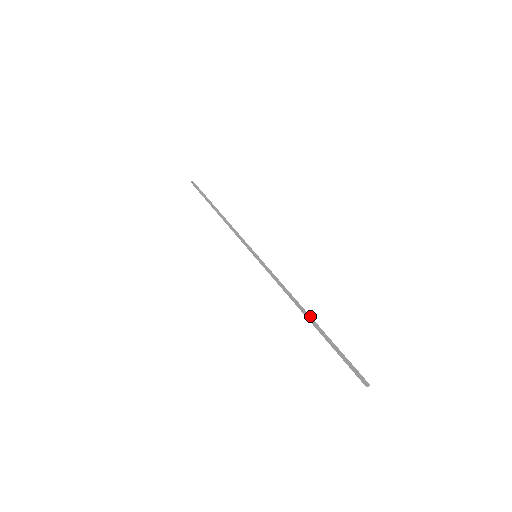
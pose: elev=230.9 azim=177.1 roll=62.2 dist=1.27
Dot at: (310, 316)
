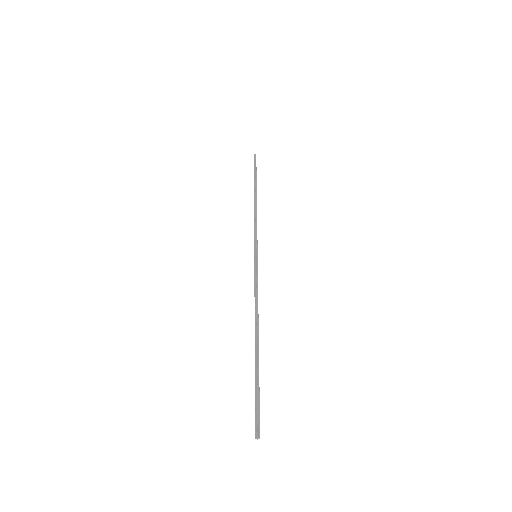
Dot at: occluded
